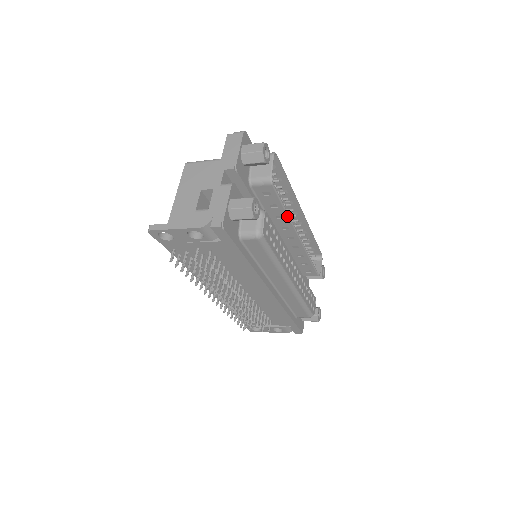
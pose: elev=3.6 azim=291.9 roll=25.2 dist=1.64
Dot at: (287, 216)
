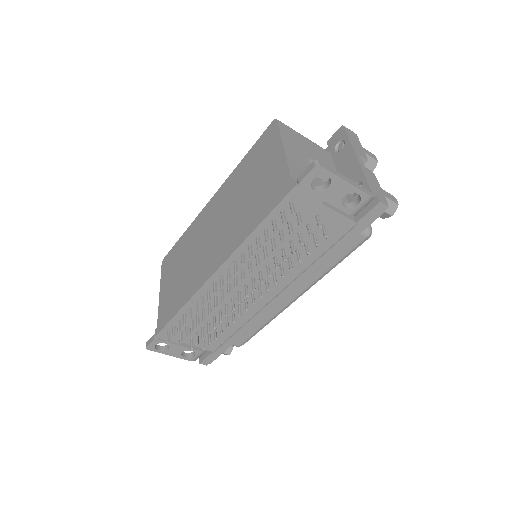
Dot at: occluded
